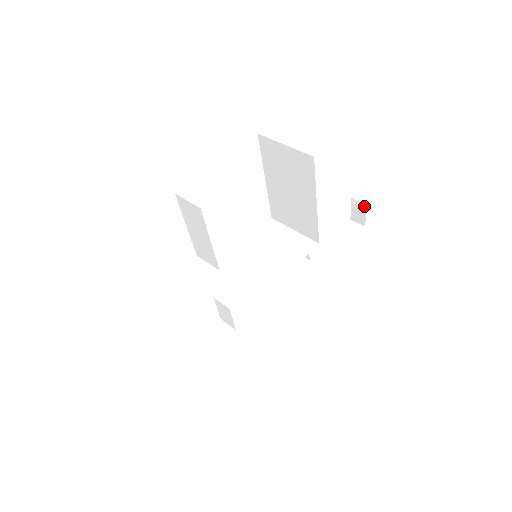
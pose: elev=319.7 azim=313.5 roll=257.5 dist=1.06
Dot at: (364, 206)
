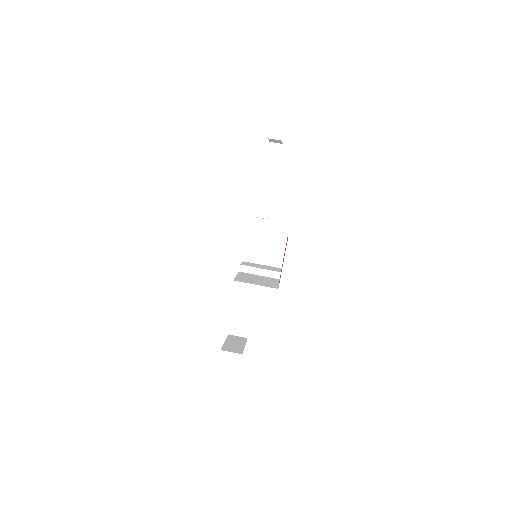
Dot at: (280, 141)
